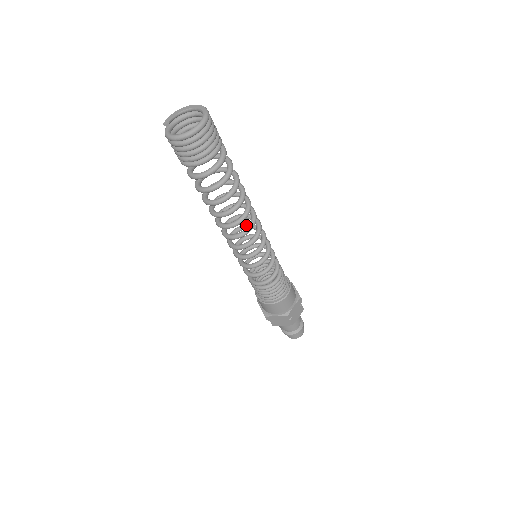
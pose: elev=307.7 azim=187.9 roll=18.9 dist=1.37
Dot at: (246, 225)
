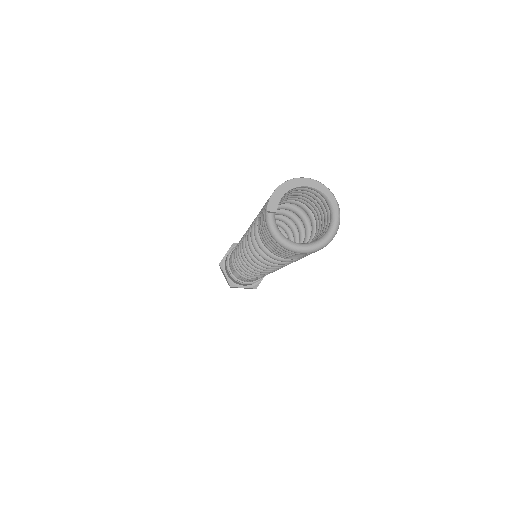
Dot at: occluded
